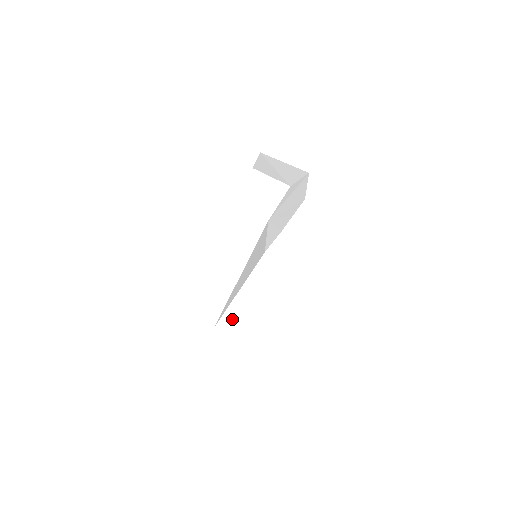
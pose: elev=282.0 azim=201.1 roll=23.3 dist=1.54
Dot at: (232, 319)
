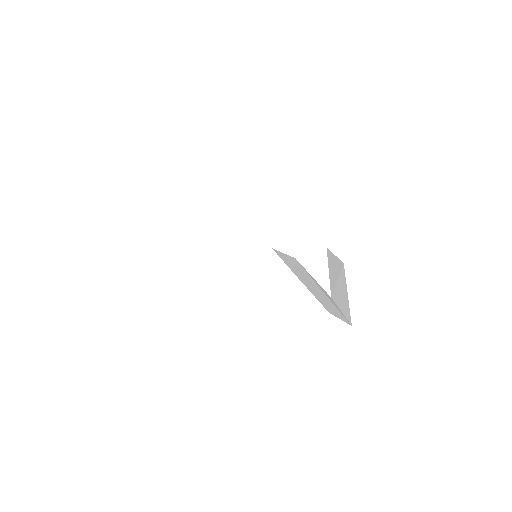
Dot at: (191, 248)
